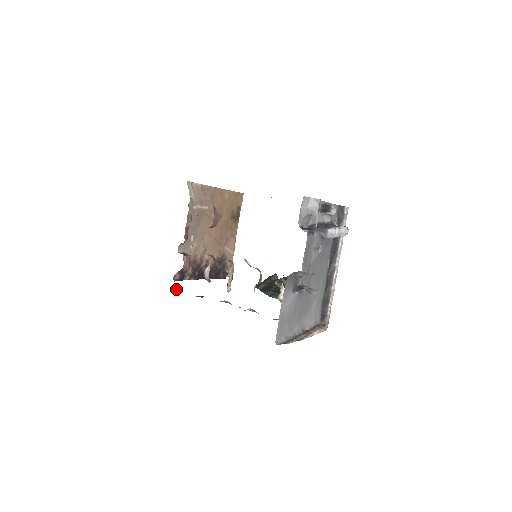
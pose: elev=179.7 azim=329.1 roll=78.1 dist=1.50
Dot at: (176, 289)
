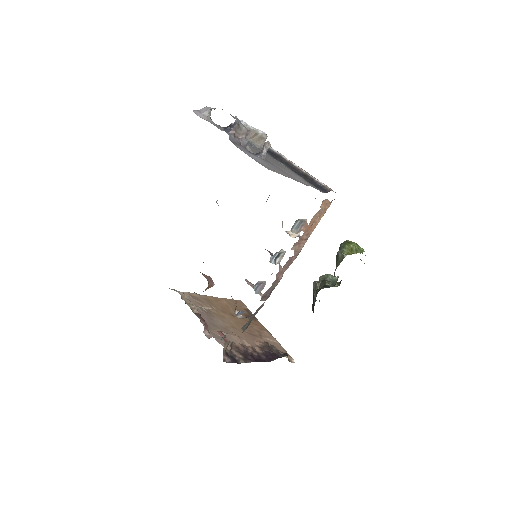
Dot at: occluded
